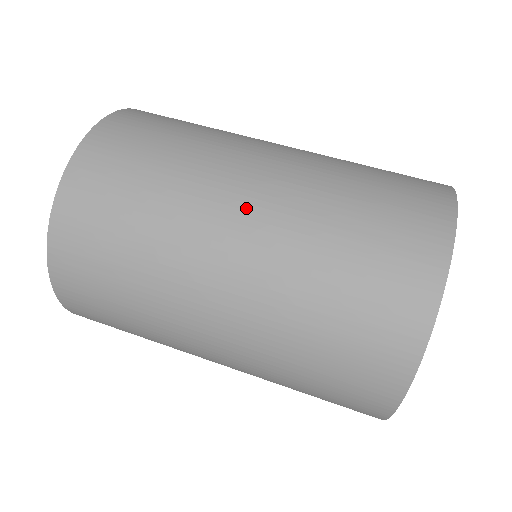
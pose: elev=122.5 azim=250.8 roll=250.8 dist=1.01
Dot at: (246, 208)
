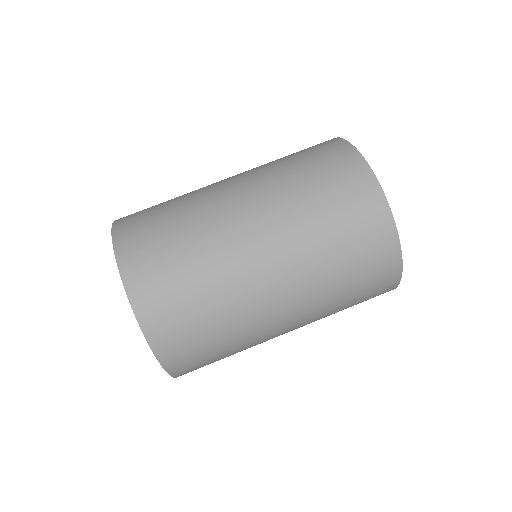
Dot at: (277, 290)
